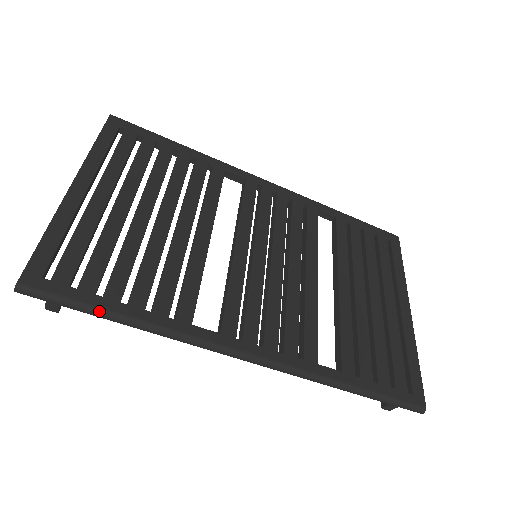
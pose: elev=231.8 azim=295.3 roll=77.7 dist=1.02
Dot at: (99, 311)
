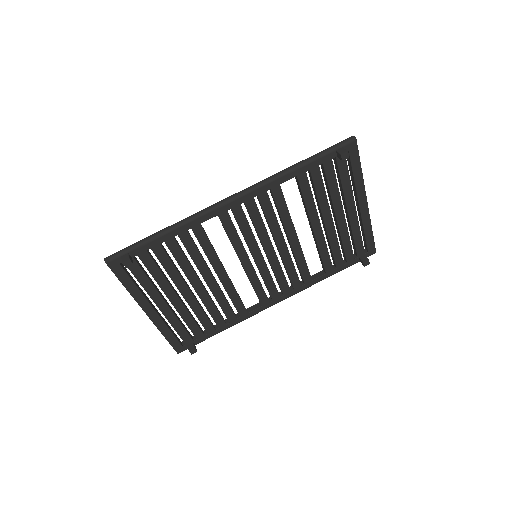
Dot at: (146, 238)
